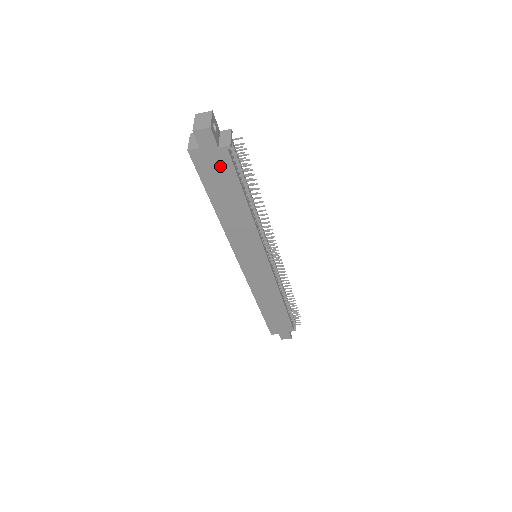
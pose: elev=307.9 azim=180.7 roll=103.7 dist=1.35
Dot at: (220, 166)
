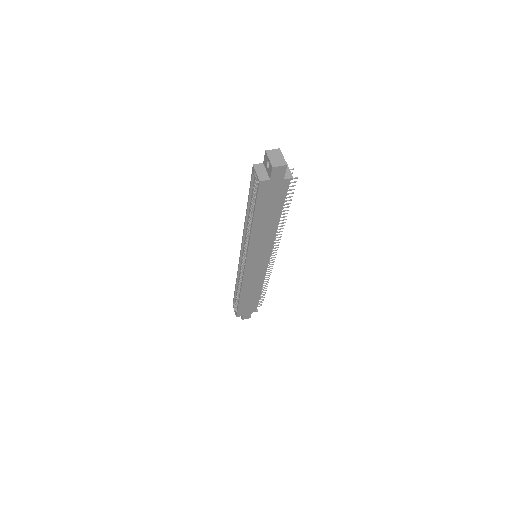
Dot at: (277, 192)
